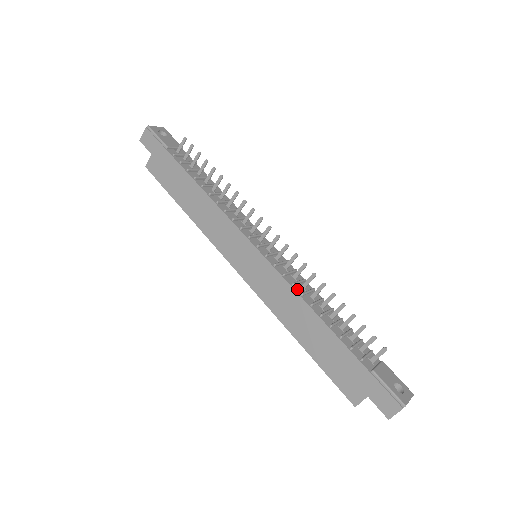
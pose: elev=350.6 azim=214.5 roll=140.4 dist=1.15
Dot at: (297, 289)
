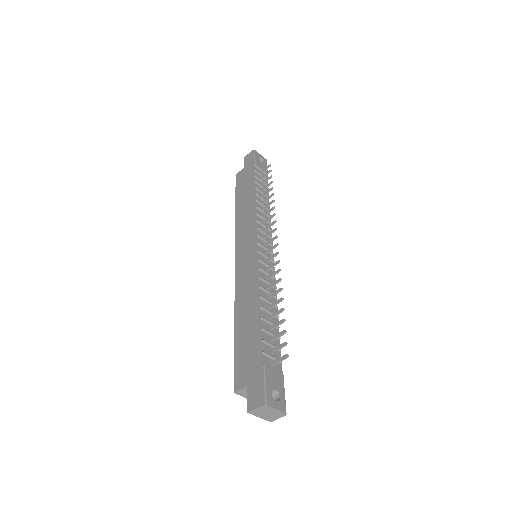
Dot at: (261, 283)
